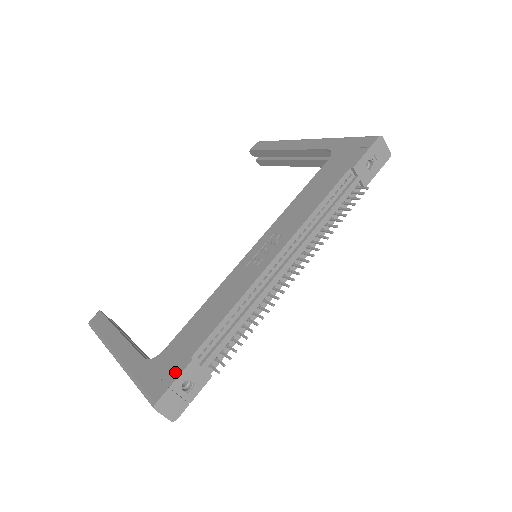
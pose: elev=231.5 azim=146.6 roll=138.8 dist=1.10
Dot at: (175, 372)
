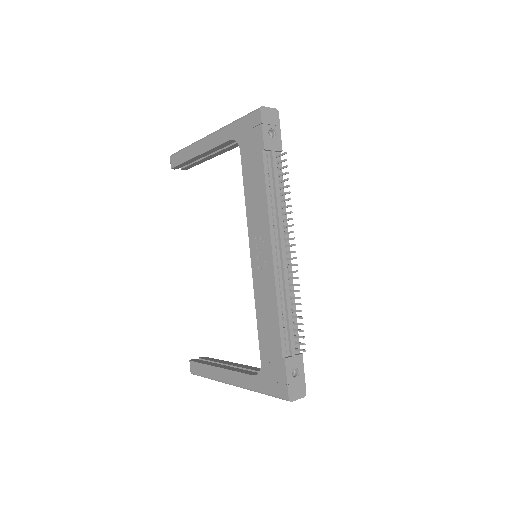
Dot at: (282, 373)
